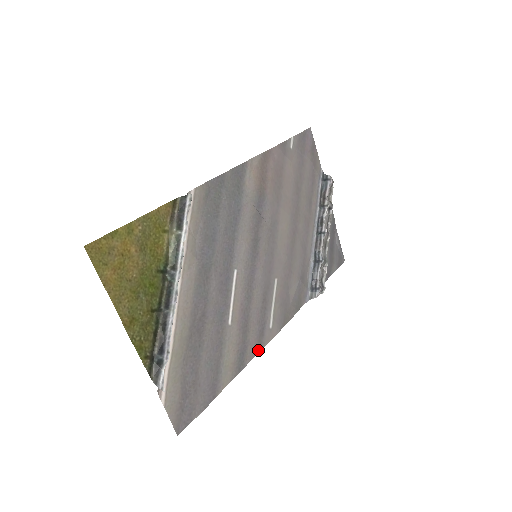
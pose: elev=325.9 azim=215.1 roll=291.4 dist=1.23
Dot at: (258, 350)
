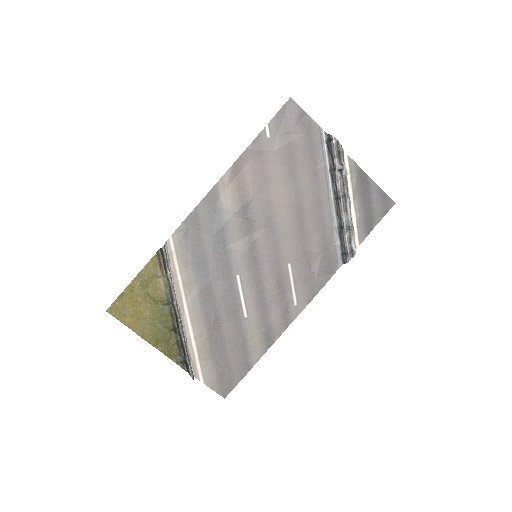
Dot at: (286, 326)
